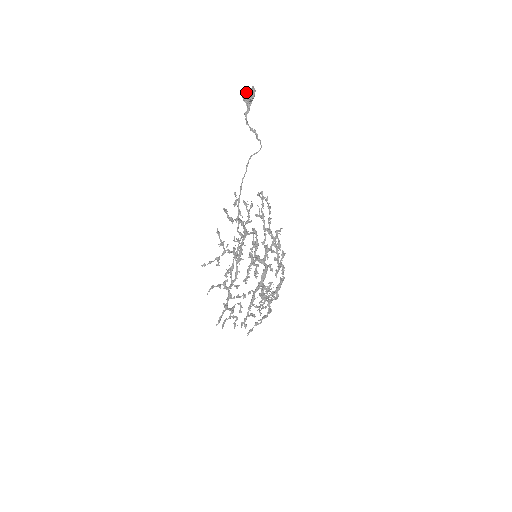
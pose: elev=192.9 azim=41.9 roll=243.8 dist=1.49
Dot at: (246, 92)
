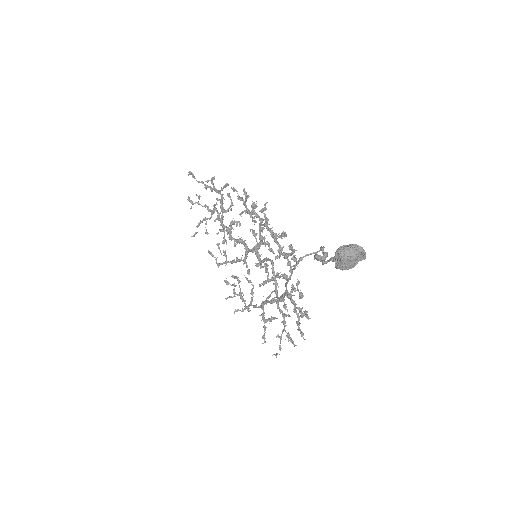
Dot at: (350, 266)
